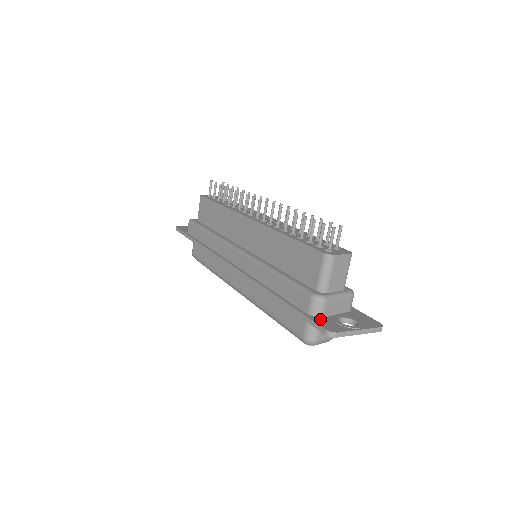
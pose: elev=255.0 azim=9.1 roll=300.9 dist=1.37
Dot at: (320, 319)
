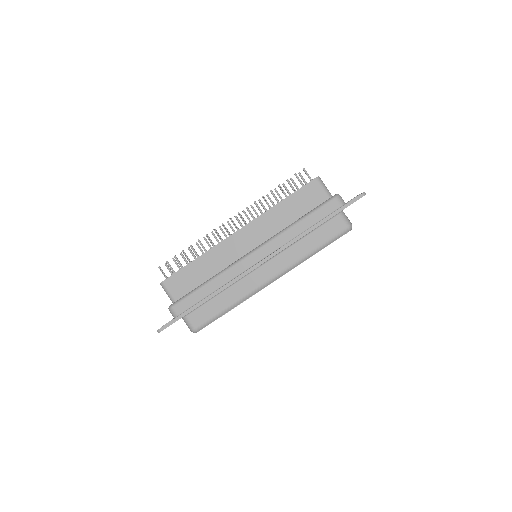
Dot at: occluded
